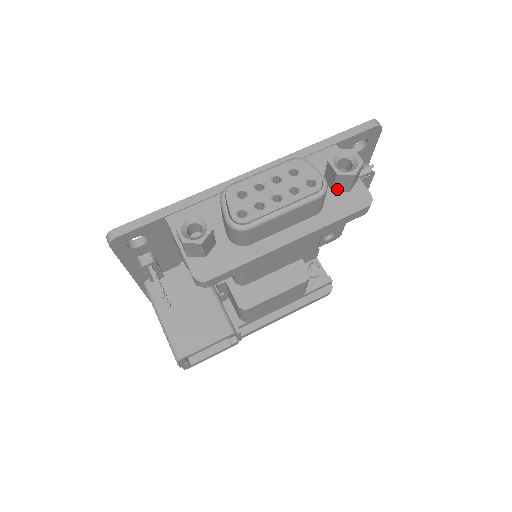
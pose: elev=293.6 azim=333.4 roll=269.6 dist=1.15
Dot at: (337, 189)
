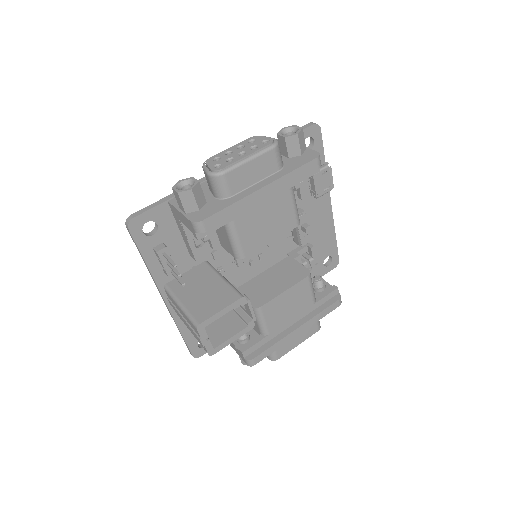
Dot at: (291, 154)
